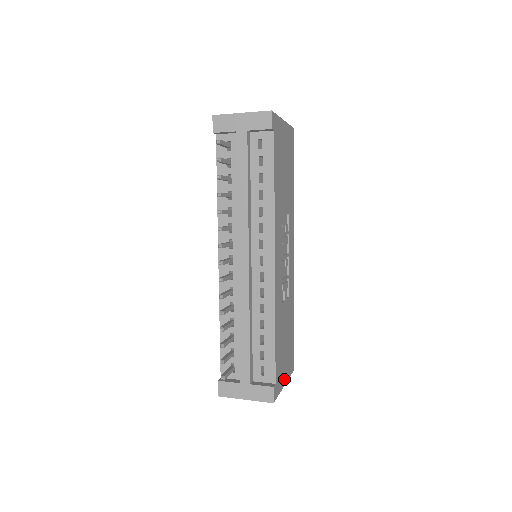
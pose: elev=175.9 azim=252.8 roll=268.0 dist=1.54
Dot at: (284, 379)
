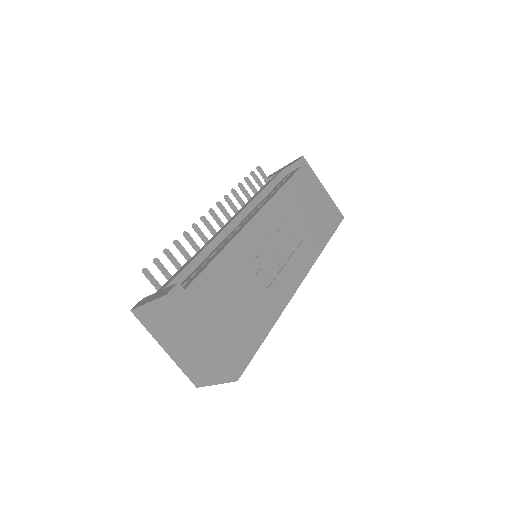
Dot at: (206, 331)
